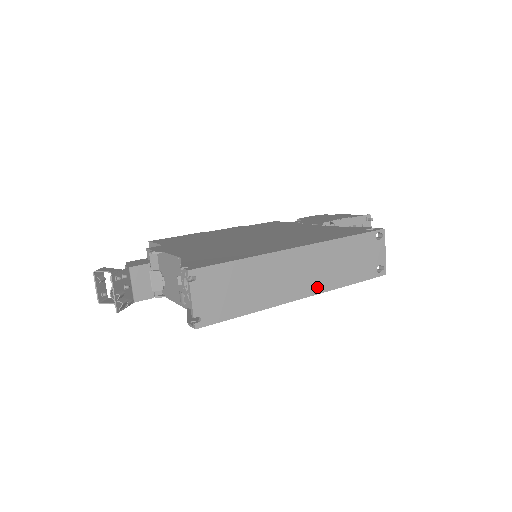
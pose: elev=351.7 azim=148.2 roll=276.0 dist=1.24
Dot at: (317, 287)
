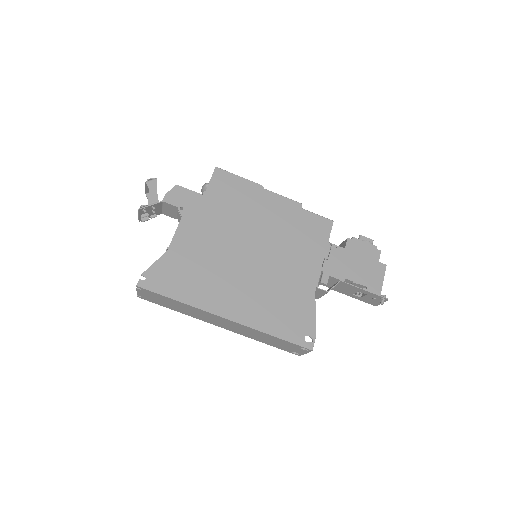
Dot at: (233, 330)
